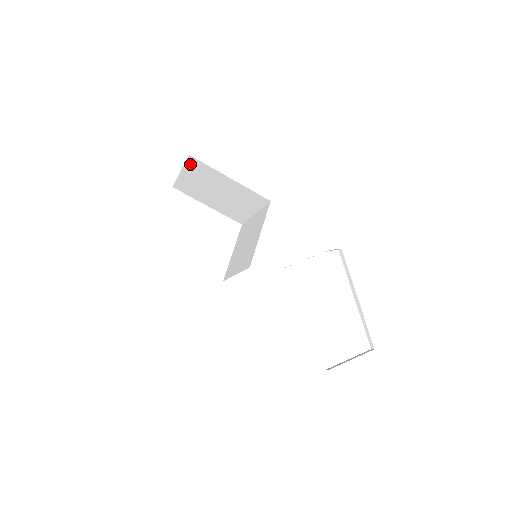
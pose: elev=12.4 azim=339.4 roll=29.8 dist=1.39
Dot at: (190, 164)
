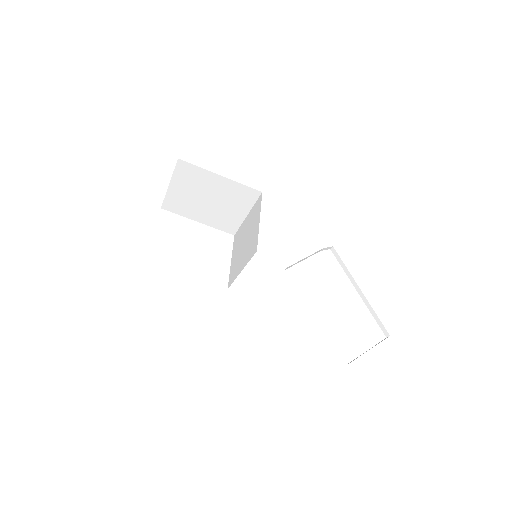
Dot at: (179, 171)
